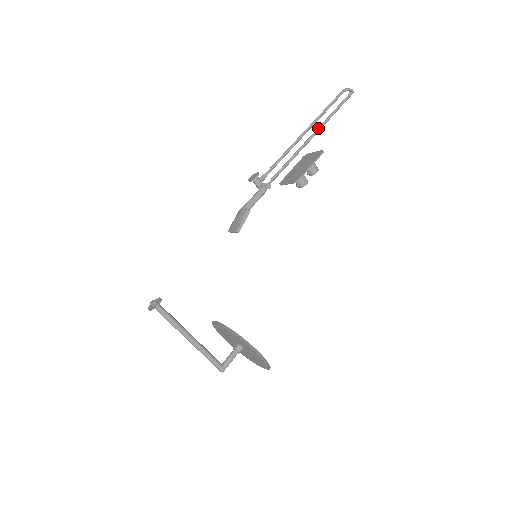
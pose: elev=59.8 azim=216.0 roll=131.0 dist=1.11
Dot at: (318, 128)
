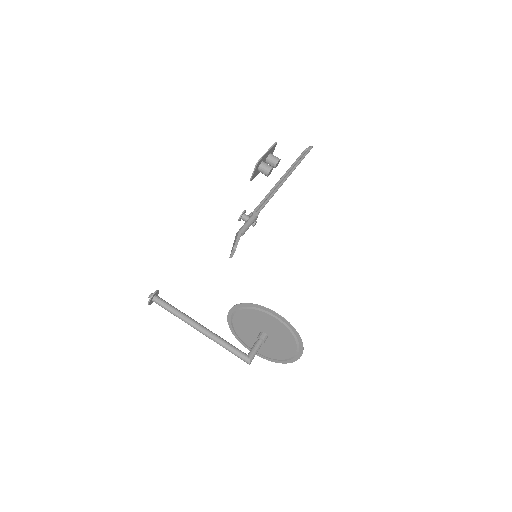
Dot at: (289, 172)
